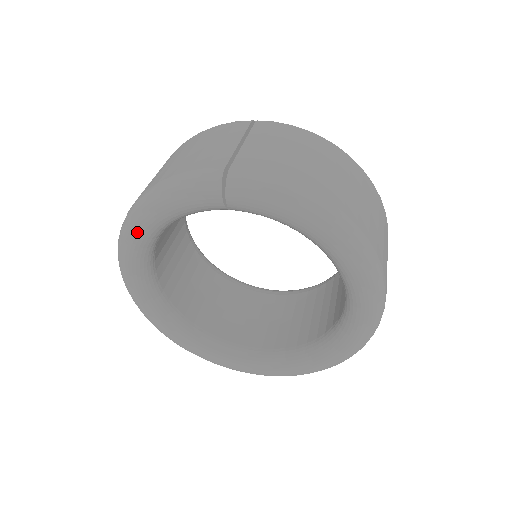
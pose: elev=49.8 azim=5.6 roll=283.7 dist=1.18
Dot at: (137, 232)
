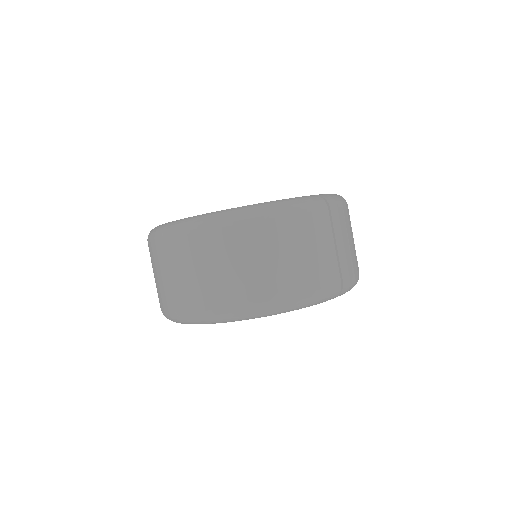
Dot at: occluded
